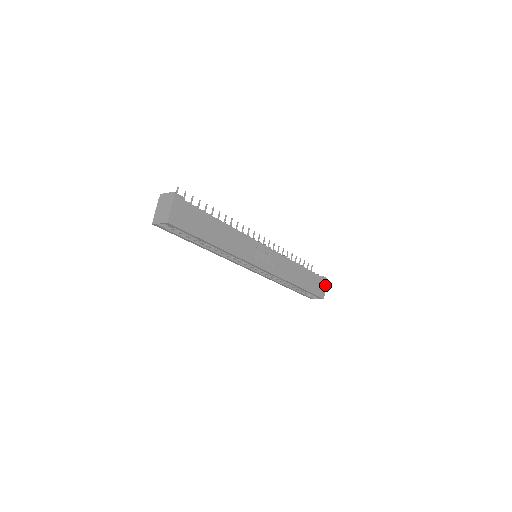
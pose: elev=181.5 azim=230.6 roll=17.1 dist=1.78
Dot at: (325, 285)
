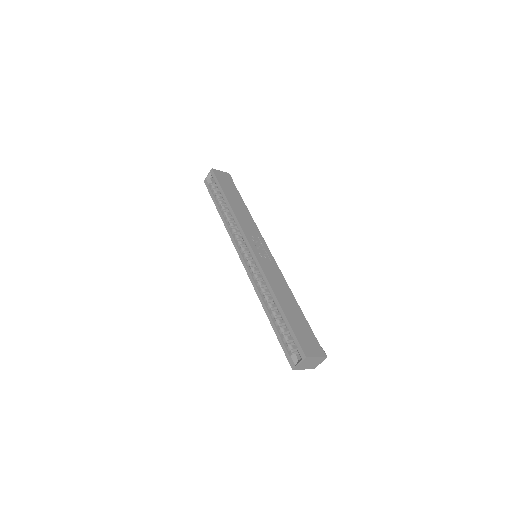
Dot at: (319, 355)
